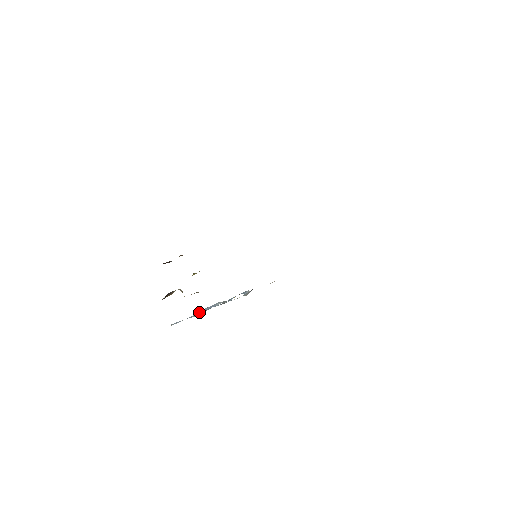
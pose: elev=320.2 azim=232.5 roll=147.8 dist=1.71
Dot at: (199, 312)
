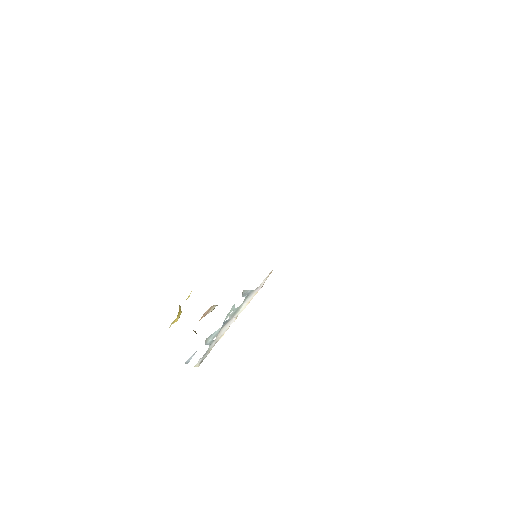
Dot at: (211, 340)
